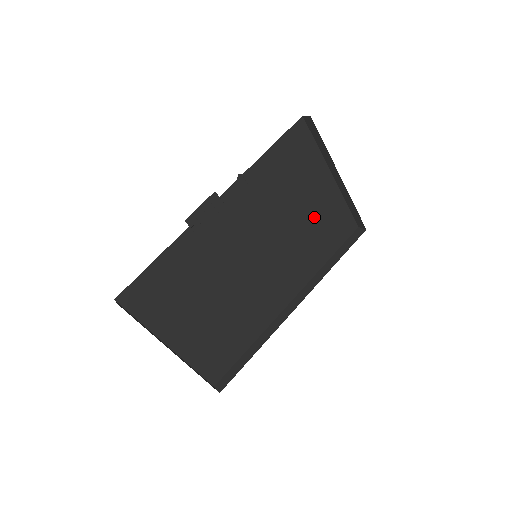
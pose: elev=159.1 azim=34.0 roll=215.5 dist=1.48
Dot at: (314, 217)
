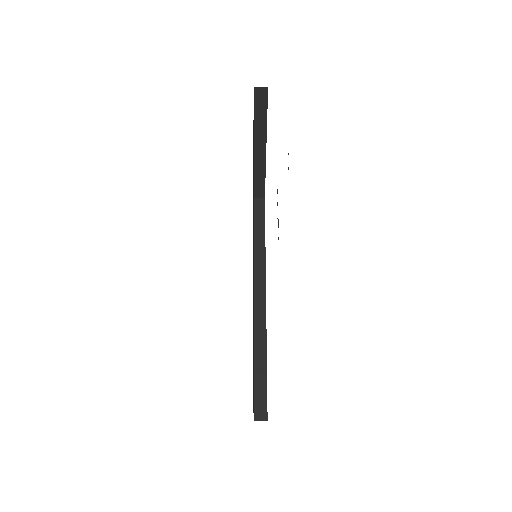
Dot at: occluded
